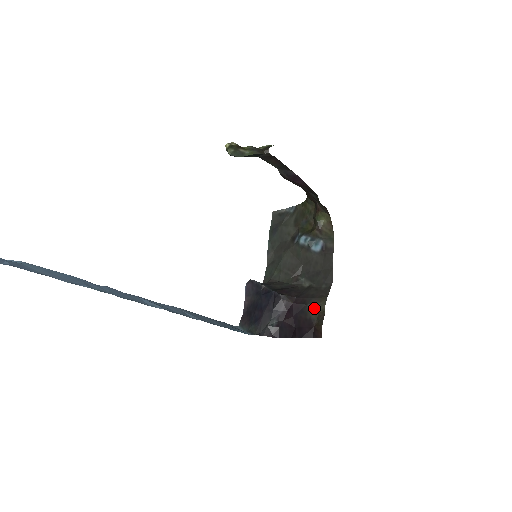
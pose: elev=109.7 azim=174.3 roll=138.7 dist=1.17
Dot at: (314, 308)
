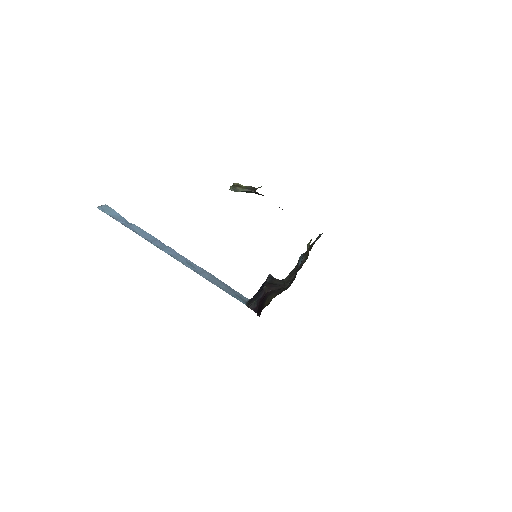
Dot at: (269, 299)
